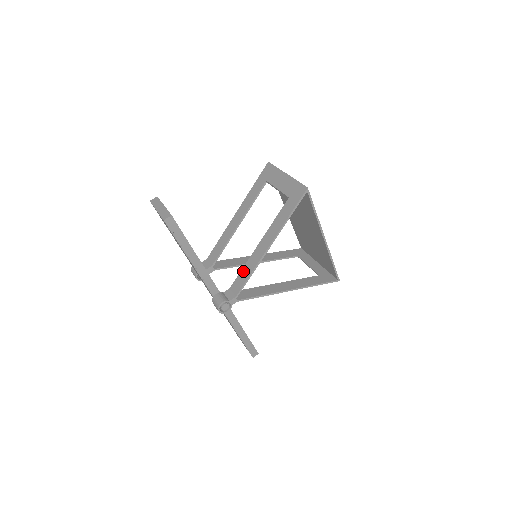
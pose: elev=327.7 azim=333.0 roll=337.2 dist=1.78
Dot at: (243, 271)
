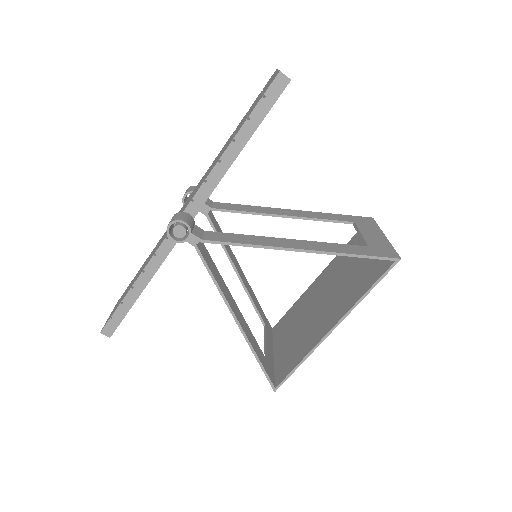
Dot at: (240, 235)
